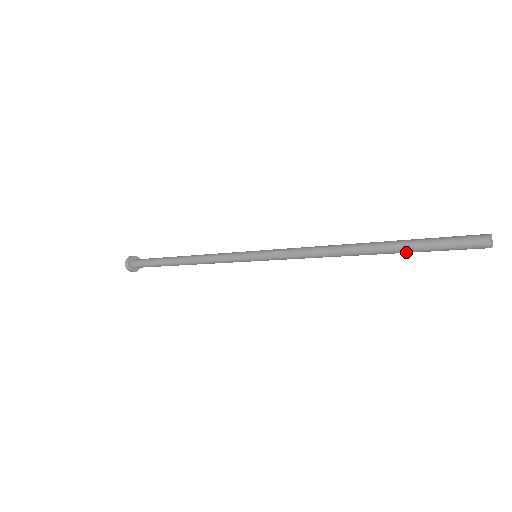
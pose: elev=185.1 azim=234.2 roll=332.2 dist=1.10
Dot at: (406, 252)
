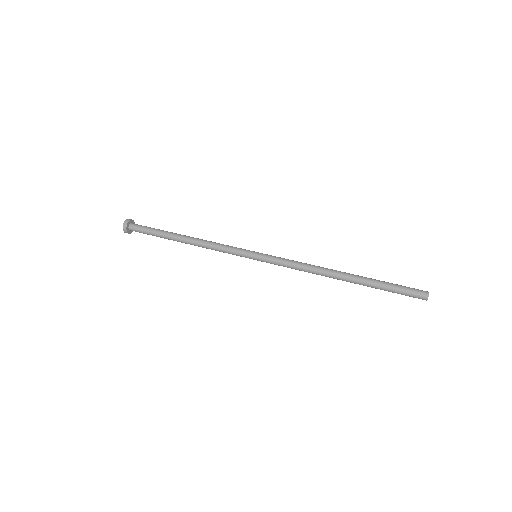
Dot at: (374, 286)
